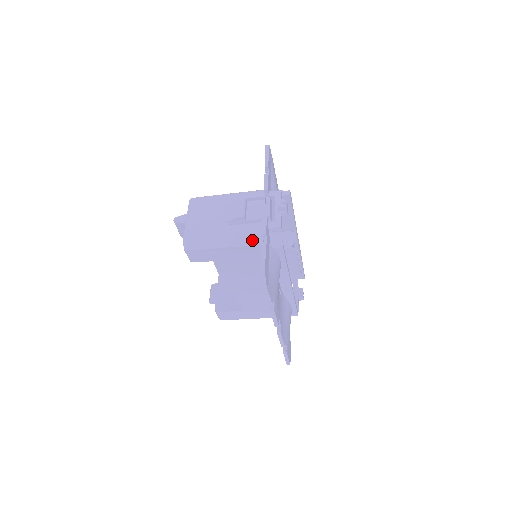
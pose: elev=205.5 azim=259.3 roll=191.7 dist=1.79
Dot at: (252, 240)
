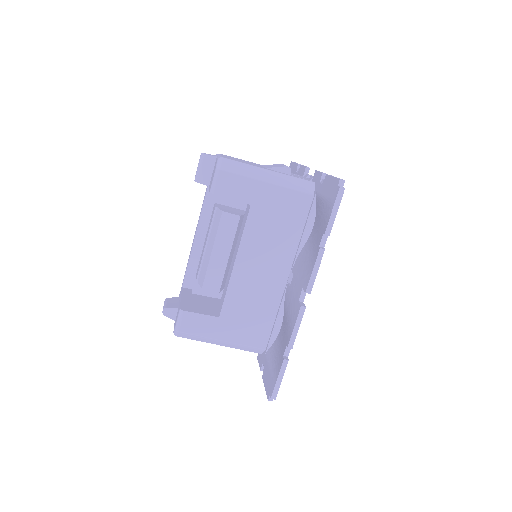
Dot at: (300, 186)
